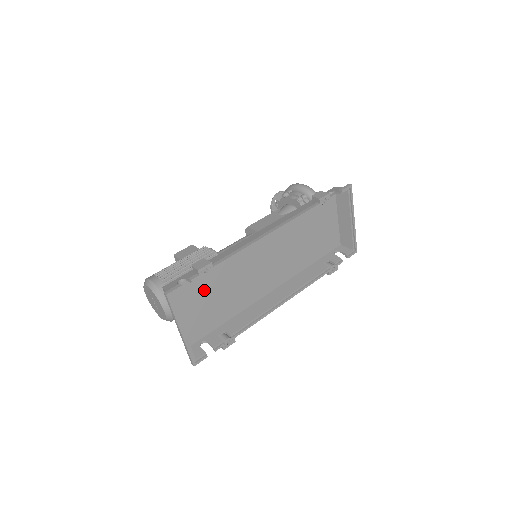
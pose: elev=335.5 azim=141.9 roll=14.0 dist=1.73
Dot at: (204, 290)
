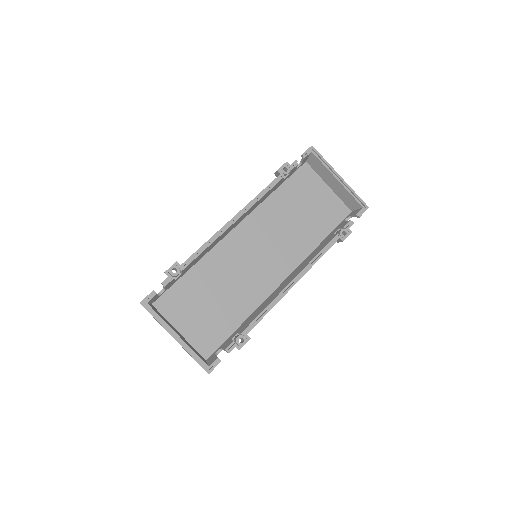
Dot at: (196, 297)
